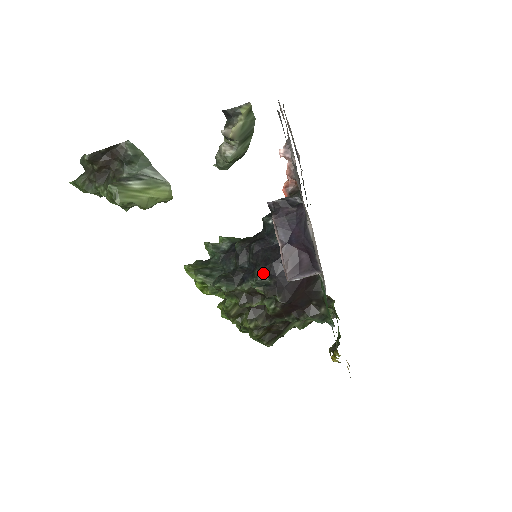
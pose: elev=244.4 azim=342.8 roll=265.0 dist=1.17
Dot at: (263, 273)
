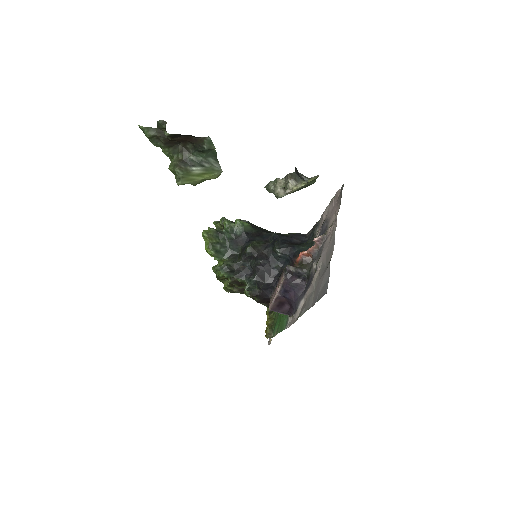
Dot at: (256, 283)
